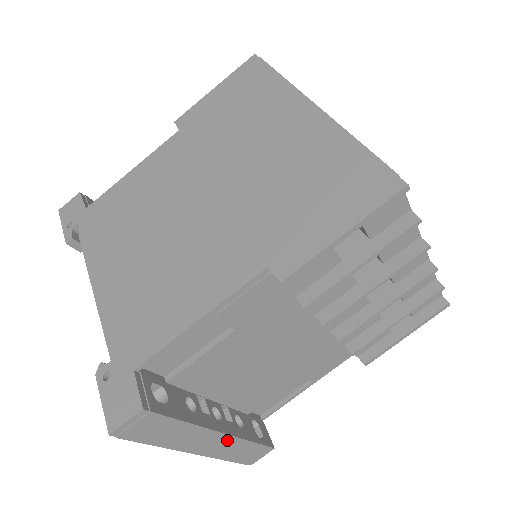
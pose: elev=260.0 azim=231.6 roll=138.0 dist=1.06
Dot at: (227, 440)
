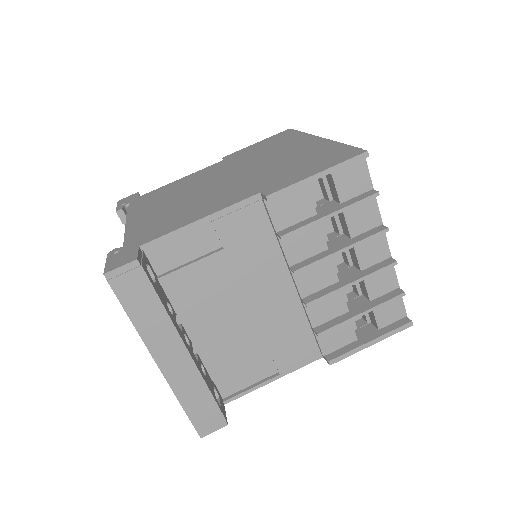
Dot at: (188, 366)
